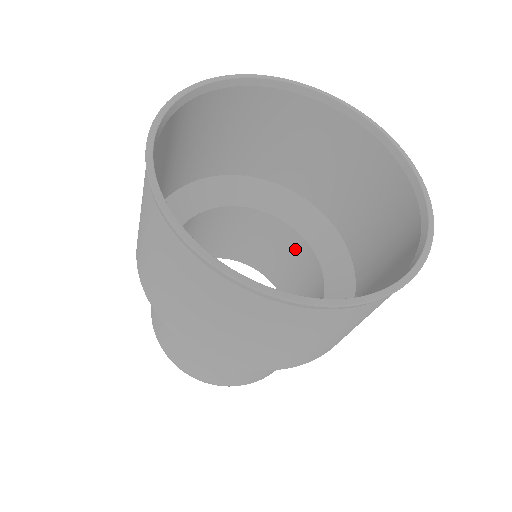
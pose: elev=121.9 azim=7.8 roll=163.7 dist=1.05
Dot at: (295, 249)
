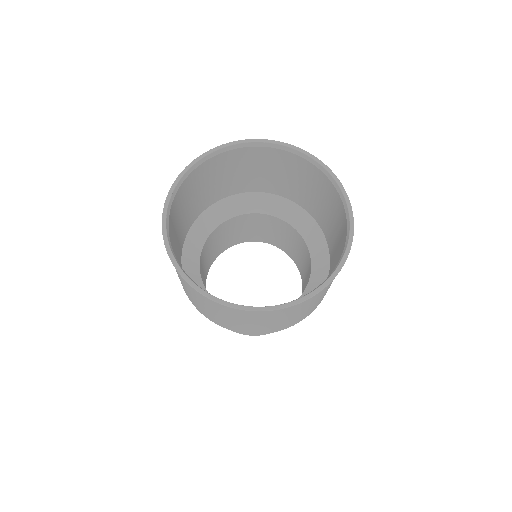
Dot at: (259, 221)
